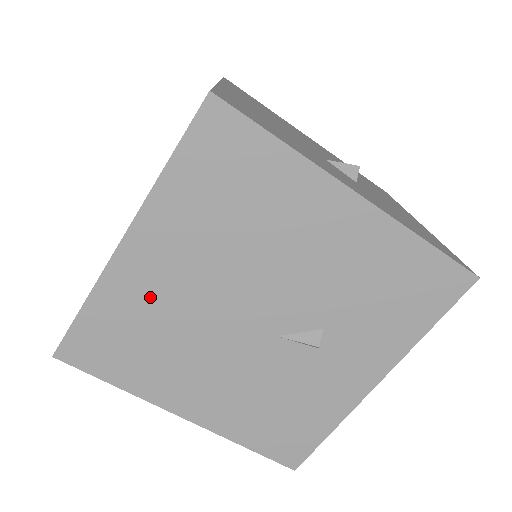
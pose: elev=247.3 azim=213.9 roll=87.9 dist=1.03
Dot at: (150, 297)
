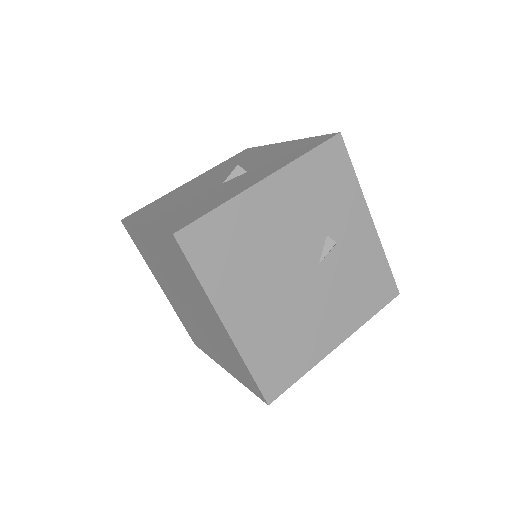
Dot at: (263, 328)
